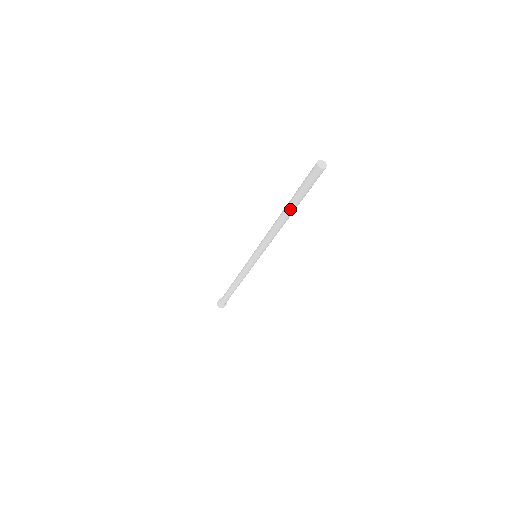
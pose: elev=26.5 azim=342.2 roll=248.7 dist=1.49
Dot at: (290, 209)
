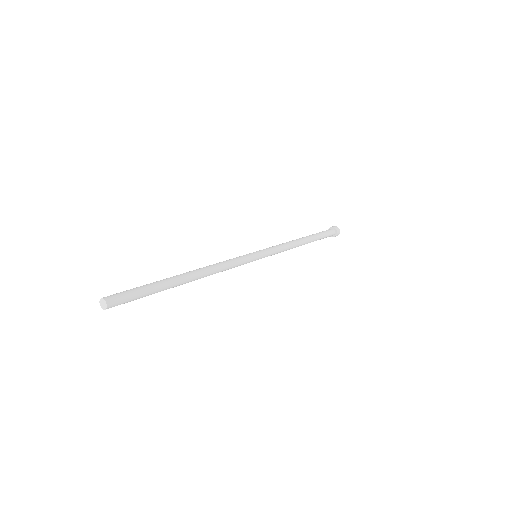
Dot at: occluded
